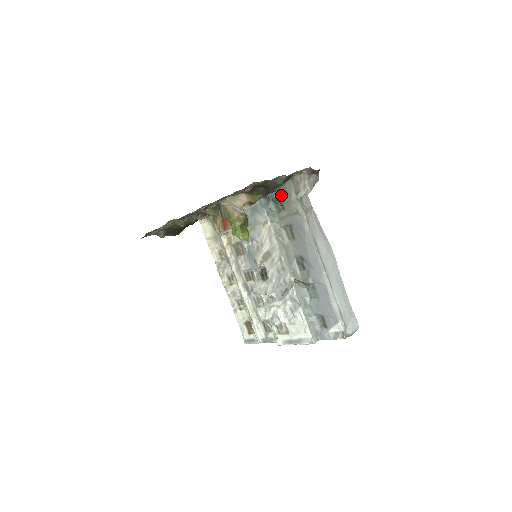
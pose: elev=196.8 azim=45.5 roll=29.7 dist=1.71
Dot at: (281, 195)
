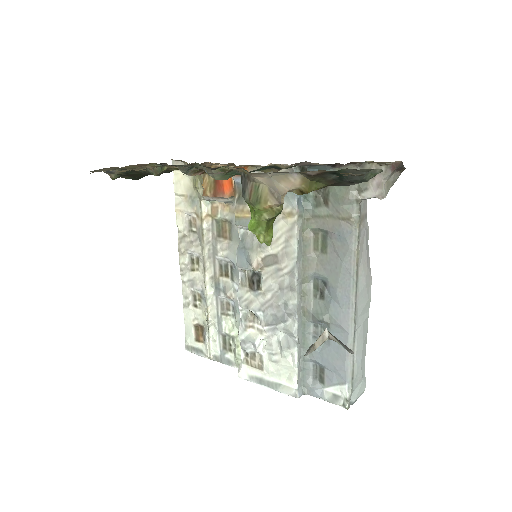
Dot at: occluded
